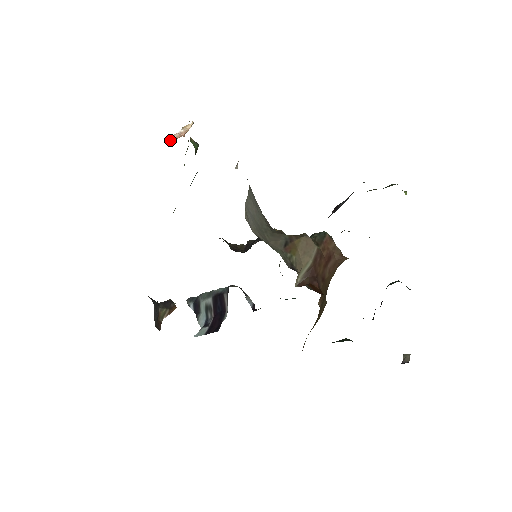
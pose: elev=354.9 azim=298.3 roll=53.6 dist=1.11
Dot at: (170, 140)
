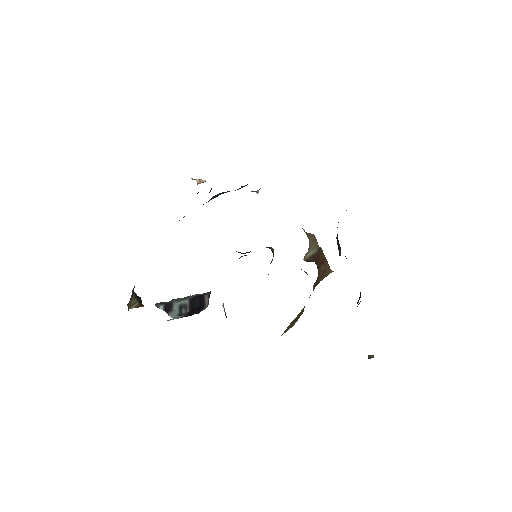
Dot at: occluded
